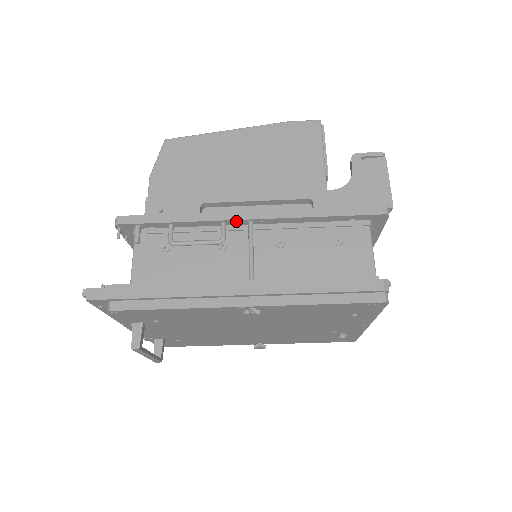
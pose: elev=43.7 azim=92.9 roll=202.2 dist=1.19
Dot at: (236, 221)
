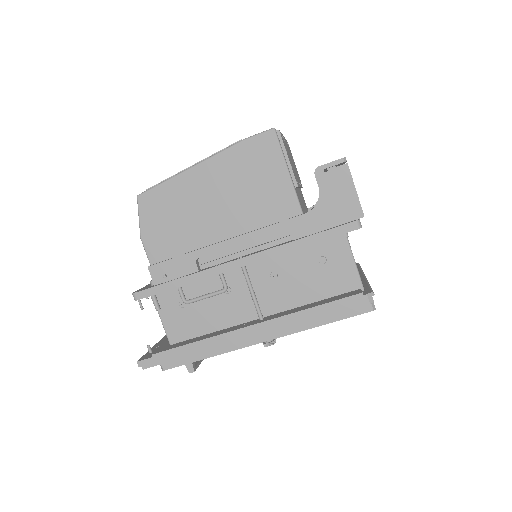
Dot at: (231, 270)
